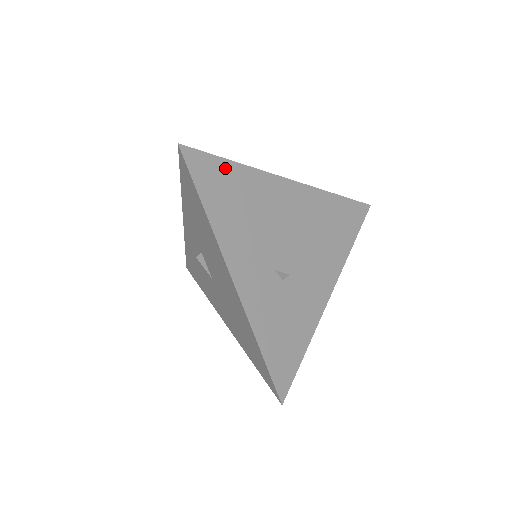
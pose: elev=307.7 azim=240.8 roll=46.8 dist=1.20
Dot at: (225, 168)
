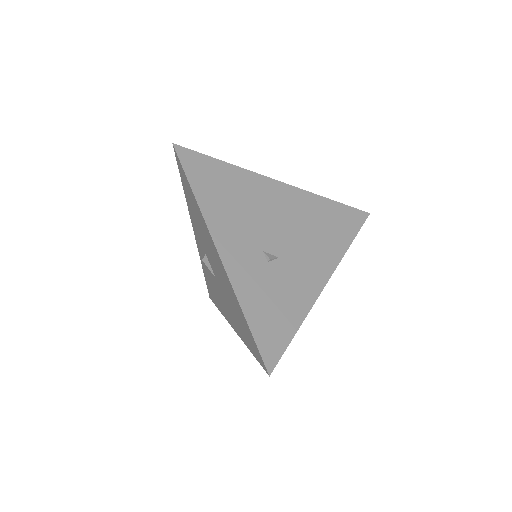
Dot at: (215, 165)
